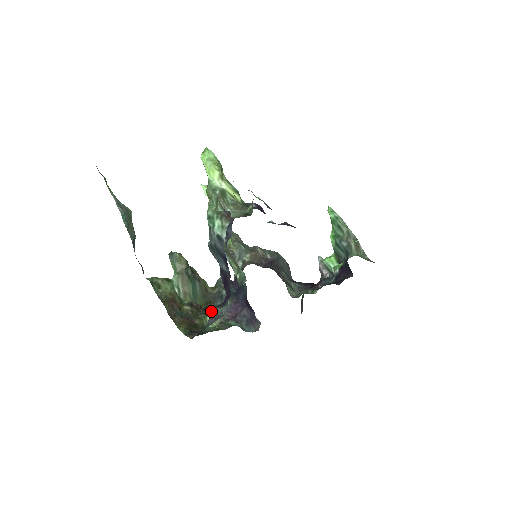
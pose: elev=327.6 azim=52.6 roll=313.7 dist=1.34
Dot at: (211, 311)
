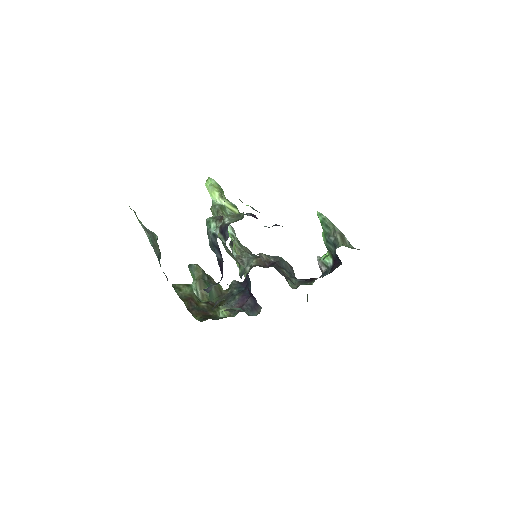
Dot at: (208, 288)
